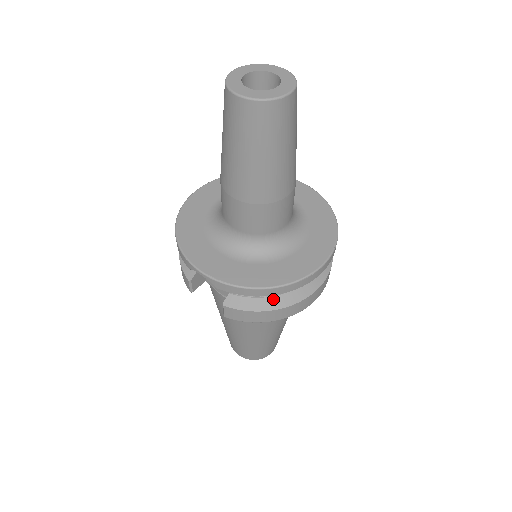
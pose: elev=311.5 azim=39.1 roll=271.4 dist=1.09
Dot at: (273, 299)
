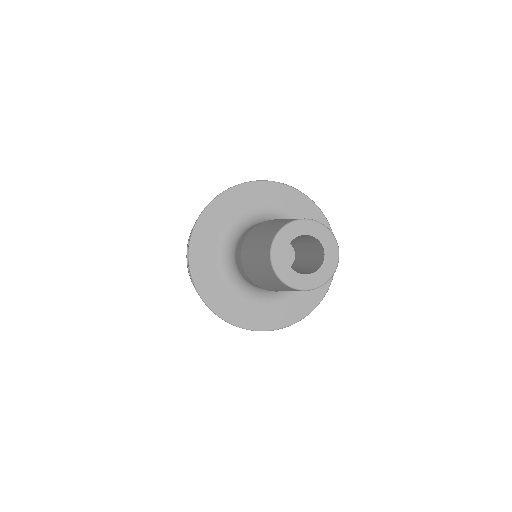
Dot at: occluded
